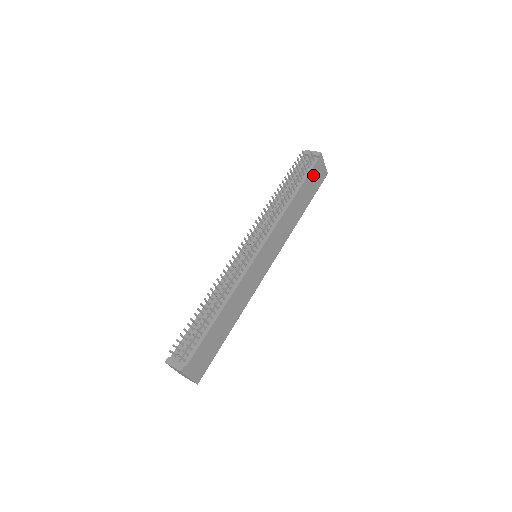
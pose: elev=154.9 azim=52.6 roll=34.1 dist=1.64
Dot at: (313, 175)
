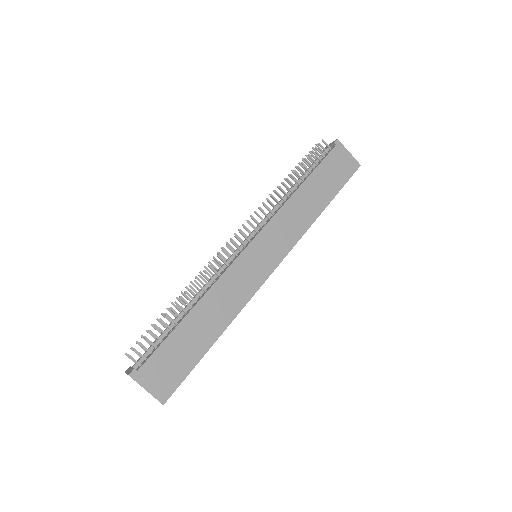
Dot at: (331, 164)
